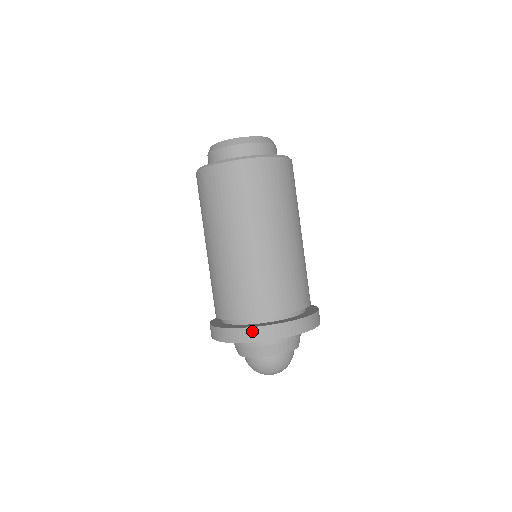
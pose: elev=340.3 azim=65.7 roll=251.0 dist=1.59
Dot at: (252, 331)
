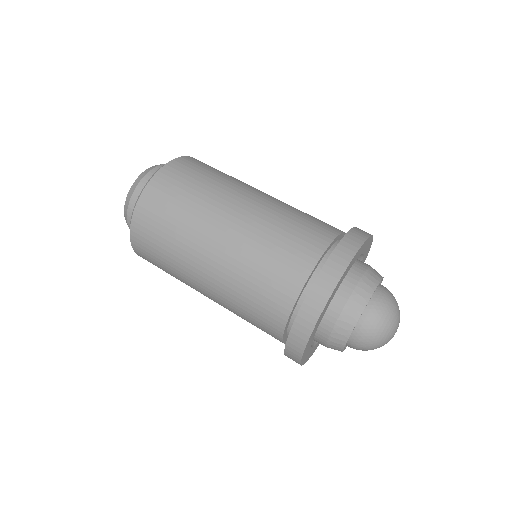
Dot at: (329, 267)
